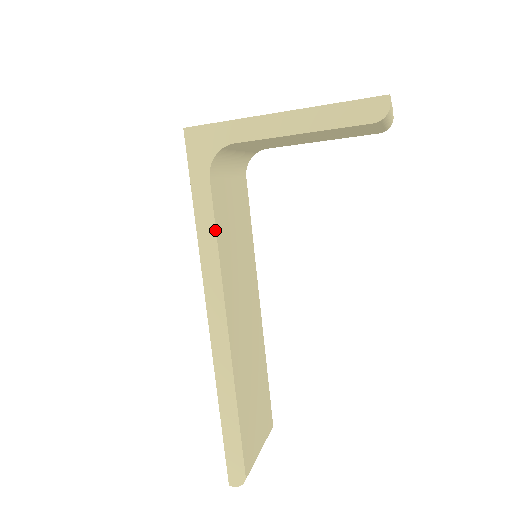
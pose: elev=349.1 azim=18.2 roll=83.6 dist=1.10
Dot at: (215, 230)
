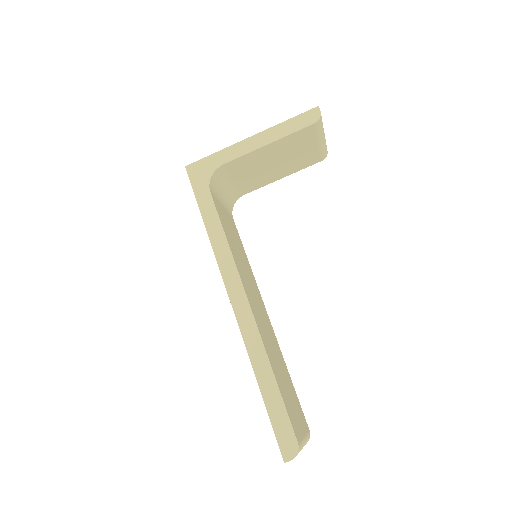
Dot at: (221, 226)
